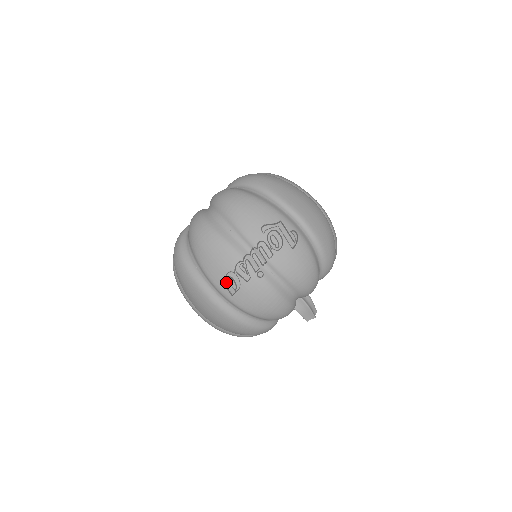
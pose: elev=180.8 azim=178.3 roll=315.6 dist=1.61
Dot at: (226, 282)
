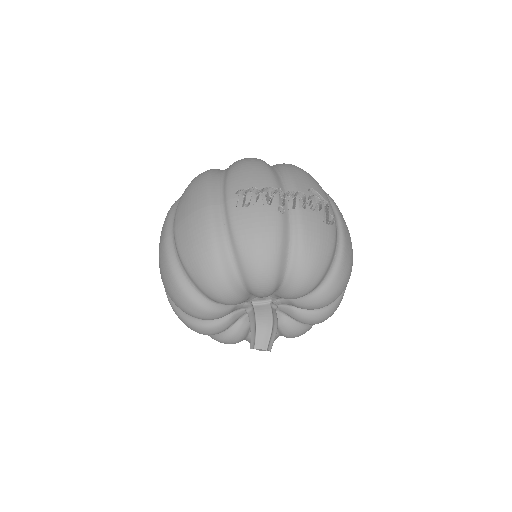
Dot at: (240, 198)
